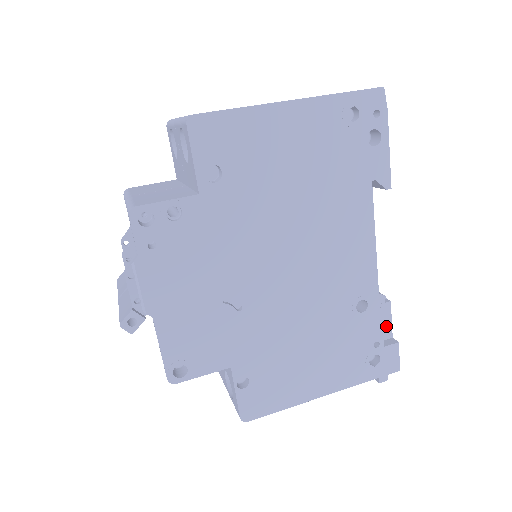
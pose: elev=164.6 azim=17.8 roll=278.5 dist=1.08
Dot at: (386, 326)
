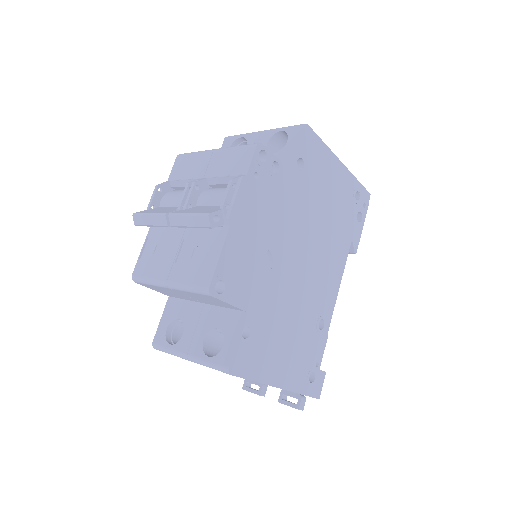
Dot at: occluded
